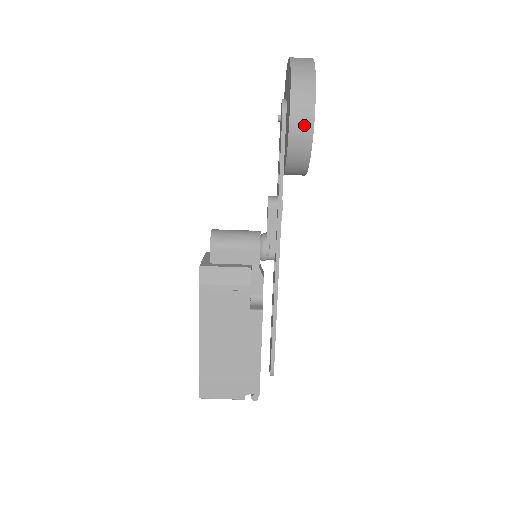
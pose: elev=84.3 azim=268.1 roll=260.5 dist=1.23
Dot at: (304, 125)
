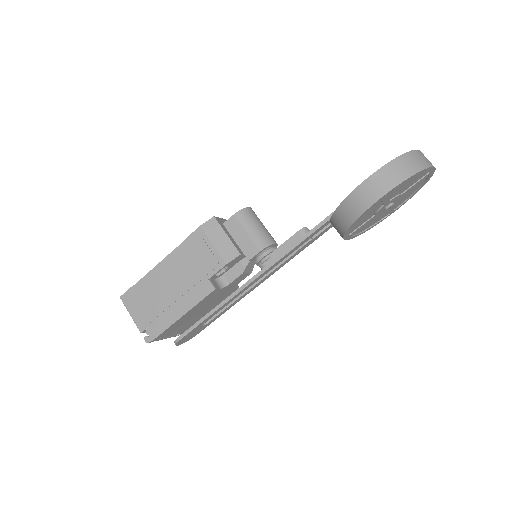
Dot at: (370, 194)
